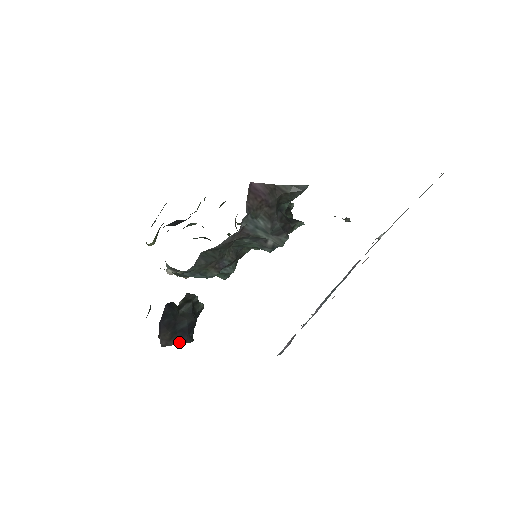
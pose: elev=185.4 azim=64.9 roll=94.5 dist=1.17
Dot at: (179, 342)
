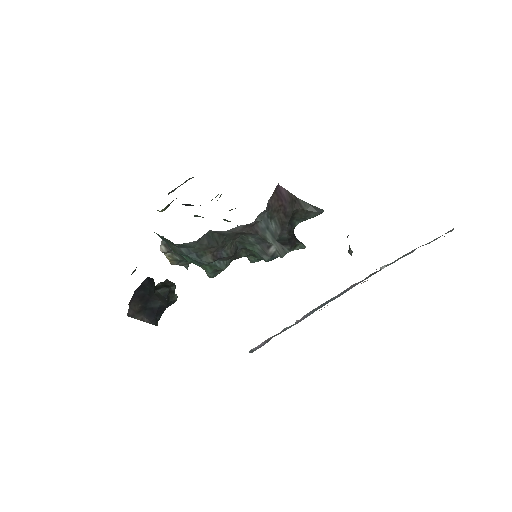
Dot at: (145, 319)
